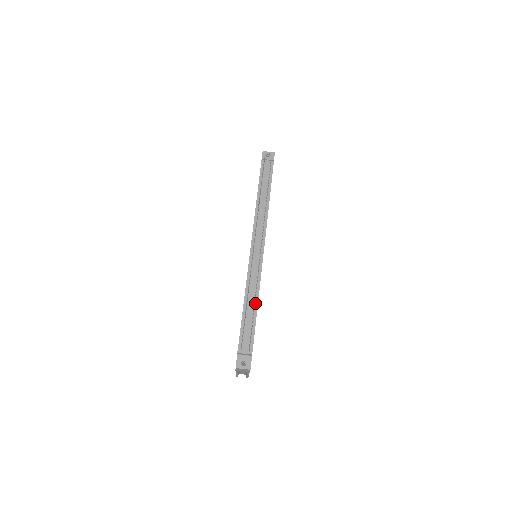
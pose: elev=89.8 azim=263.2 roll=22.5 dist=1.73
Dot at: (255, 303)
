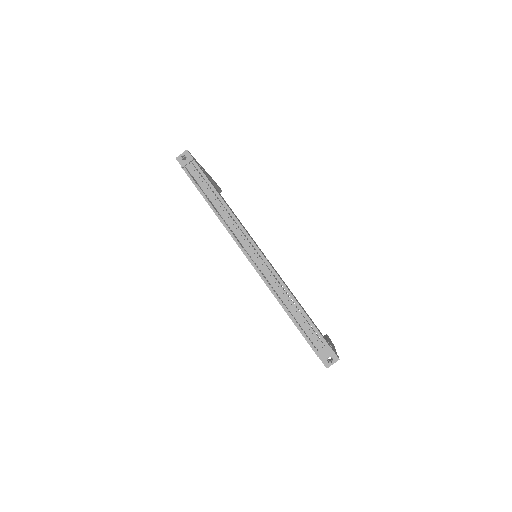
Dot at: occluded
